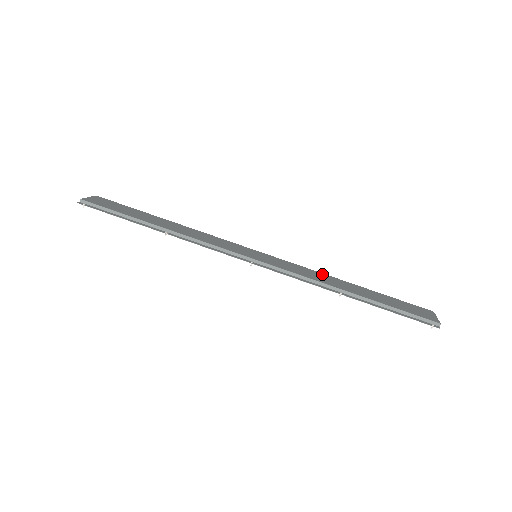
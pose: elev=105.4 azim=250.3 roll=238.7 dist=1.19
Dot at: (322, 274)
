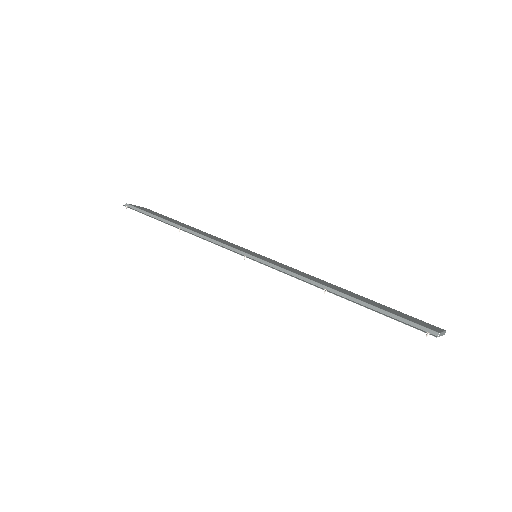
Dot at: (320, 279)
